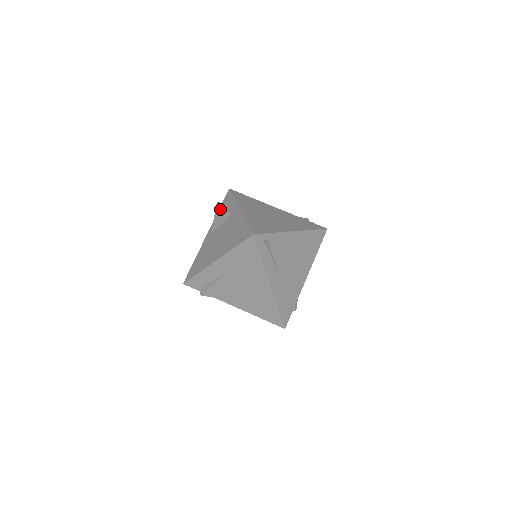
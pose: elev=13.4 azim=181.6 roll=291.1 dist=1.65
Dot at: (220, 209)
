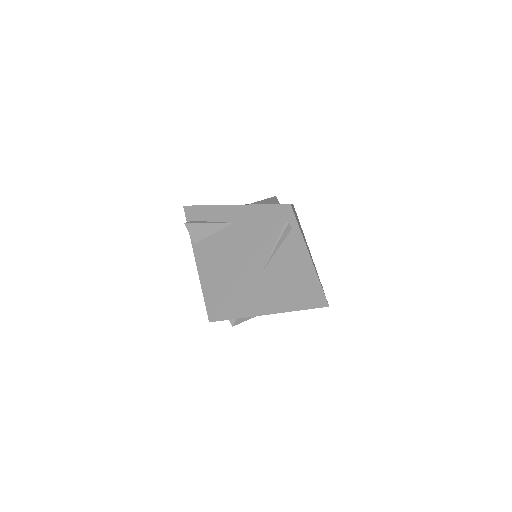
Dot at: (274, 199)
